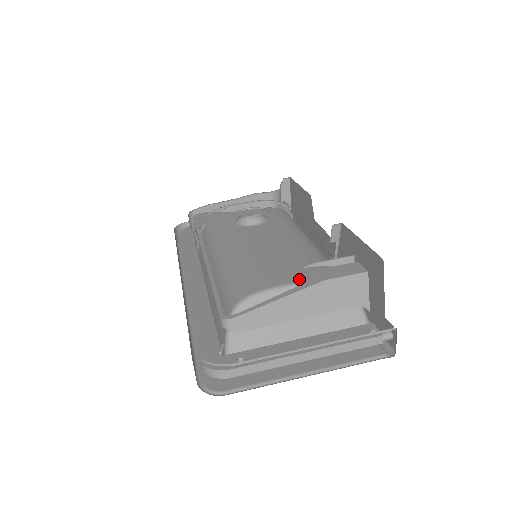
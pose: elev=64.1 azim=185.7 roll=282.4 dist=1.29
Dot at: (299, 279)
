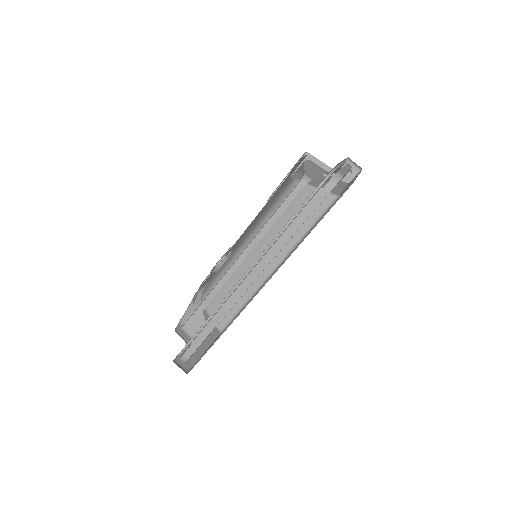
Dot at: occluded
